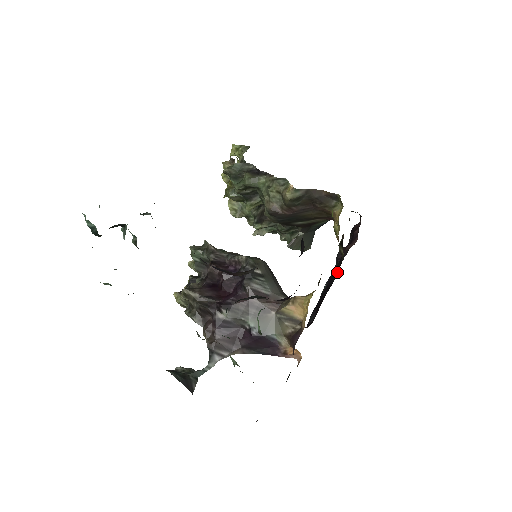
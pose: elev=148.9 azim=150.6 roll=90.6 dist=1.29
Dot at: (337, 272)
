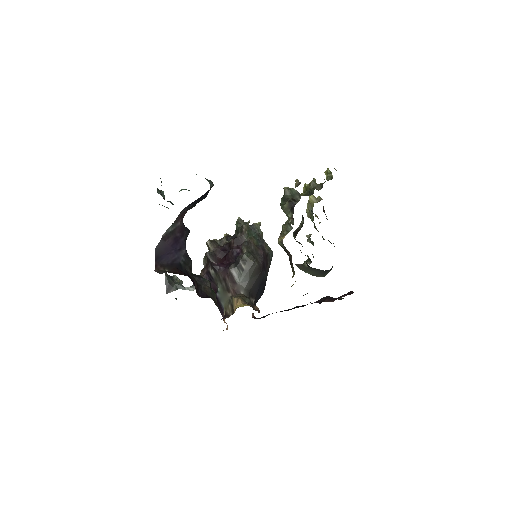
Dot at: occluded
